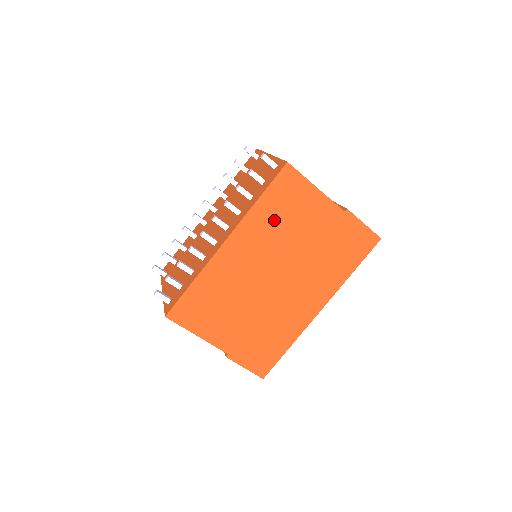
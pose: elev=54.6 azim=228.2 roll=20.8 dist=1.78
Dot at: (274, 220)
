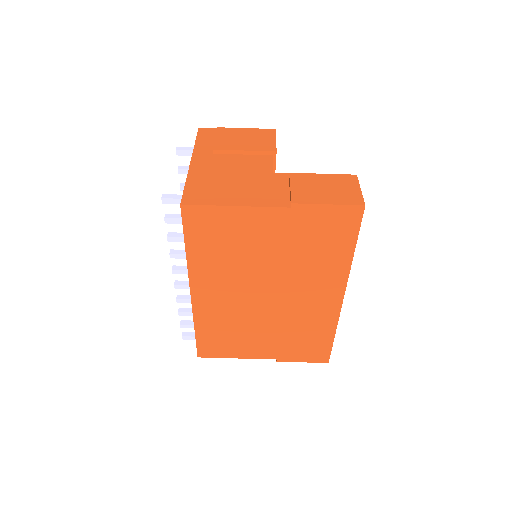
Dot at: (218, 256)
